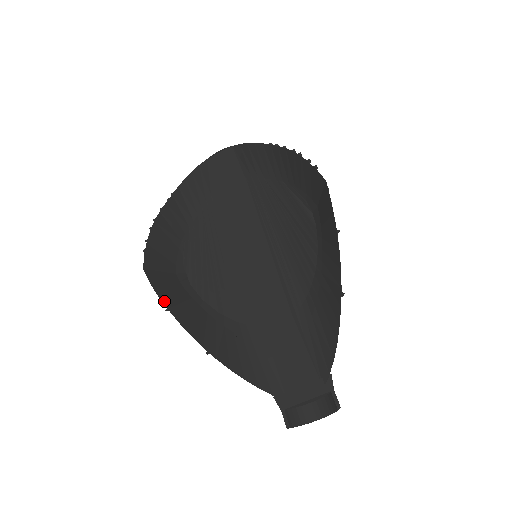
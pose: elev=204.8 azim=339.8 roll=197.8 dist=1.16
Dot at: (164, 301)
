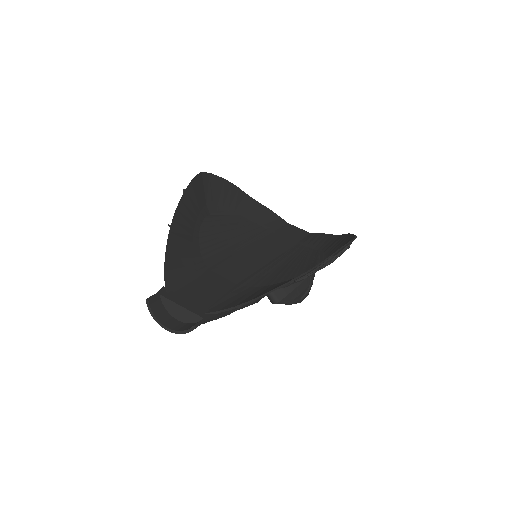
Dot at: (189, 187)
